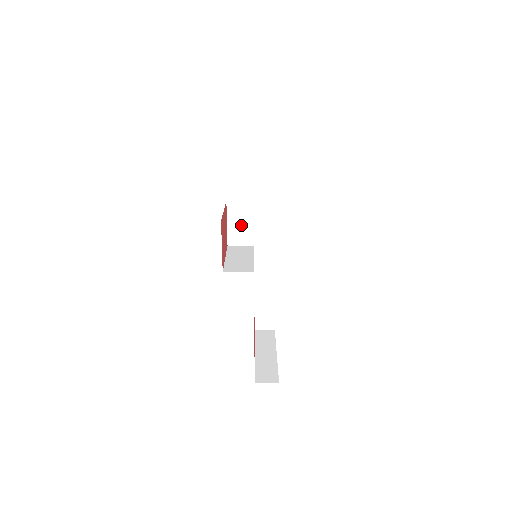
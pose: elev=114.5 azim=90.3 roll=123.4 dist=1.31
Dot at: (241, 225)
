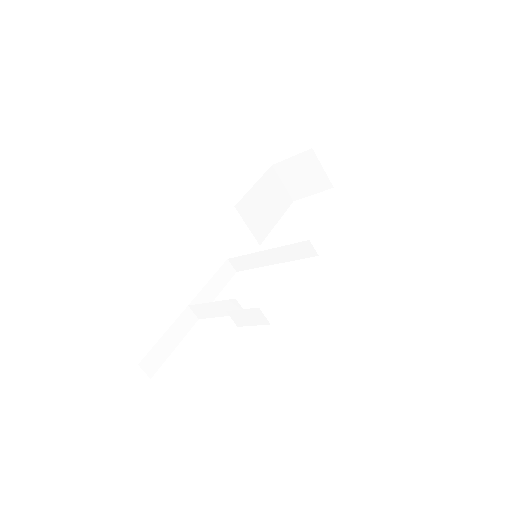
Dot at: (298, 171)
